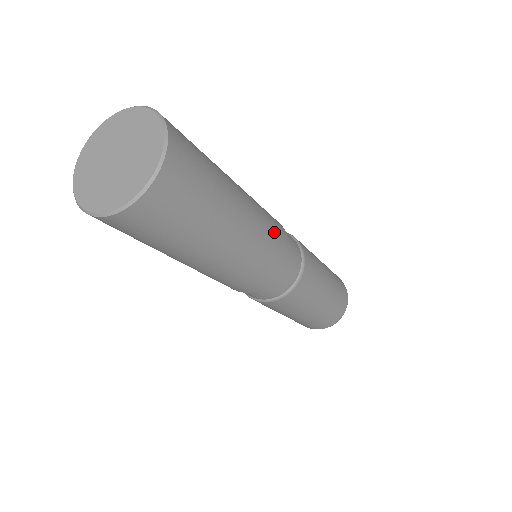
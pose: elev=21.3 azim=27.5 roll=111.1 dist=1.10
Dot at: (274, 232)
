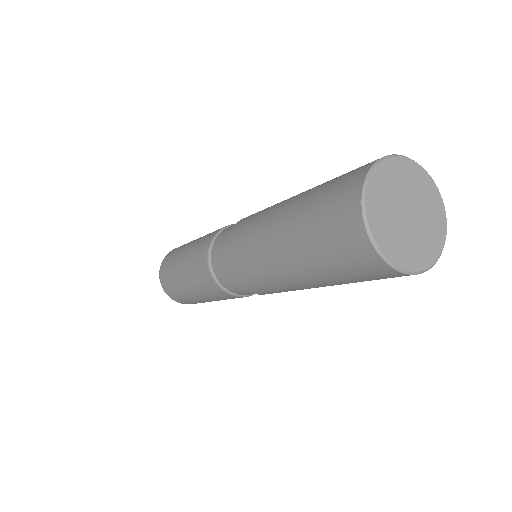
Dot at: occluded
